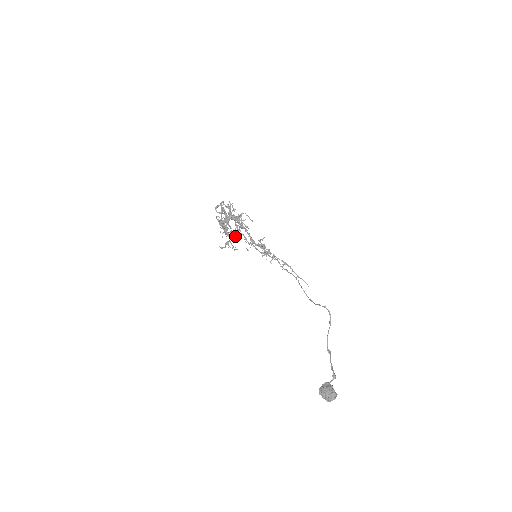
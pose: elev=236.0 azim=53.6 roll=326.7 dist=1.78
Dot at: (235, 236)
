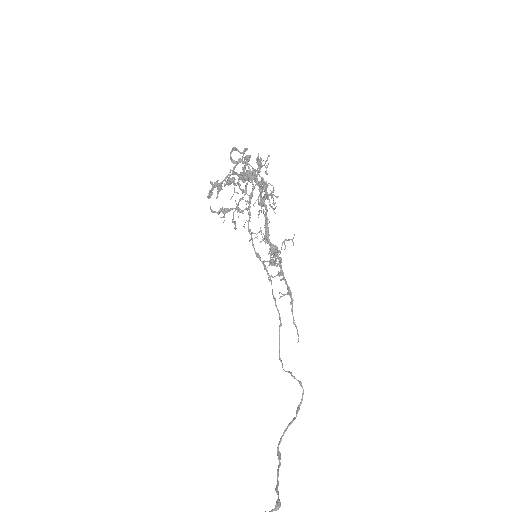
Dot at: occluded
